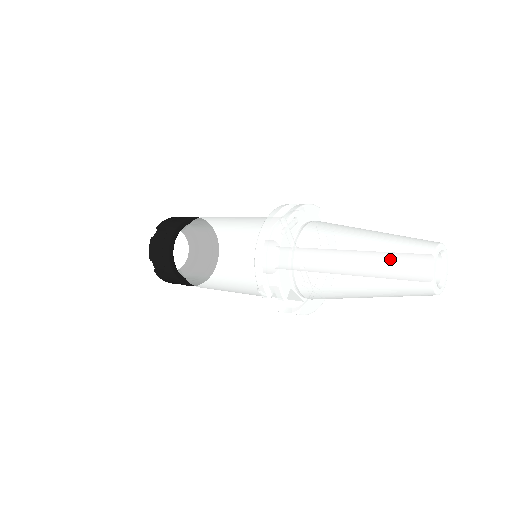
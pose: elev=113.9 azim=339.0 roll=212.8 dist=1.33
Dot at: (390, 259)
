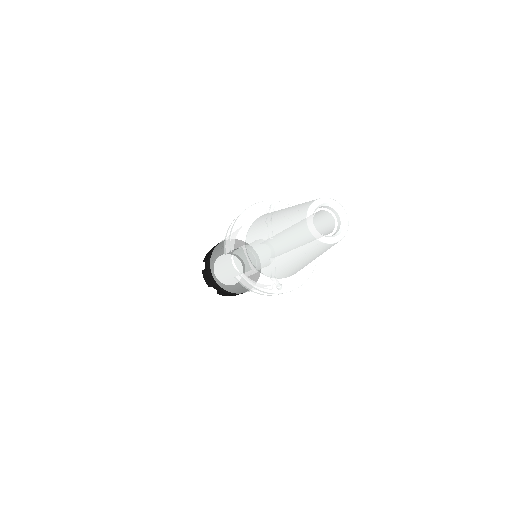
Dot at: (295, 207)
